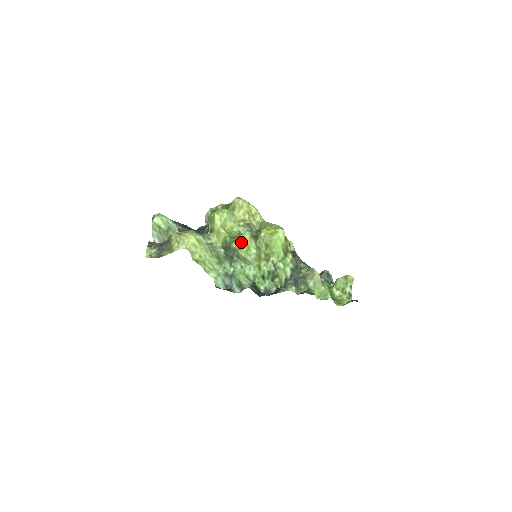
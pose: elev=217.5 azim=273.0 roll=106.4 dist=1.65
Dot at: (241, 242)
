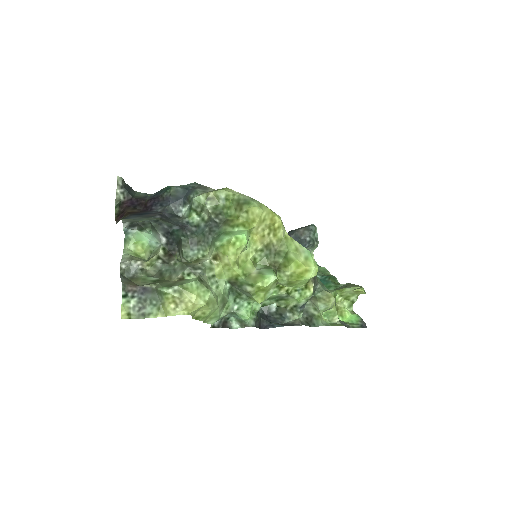
Dot at: (261, 288)
